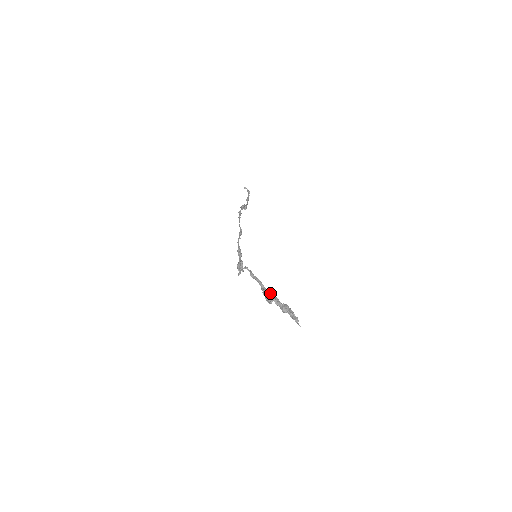
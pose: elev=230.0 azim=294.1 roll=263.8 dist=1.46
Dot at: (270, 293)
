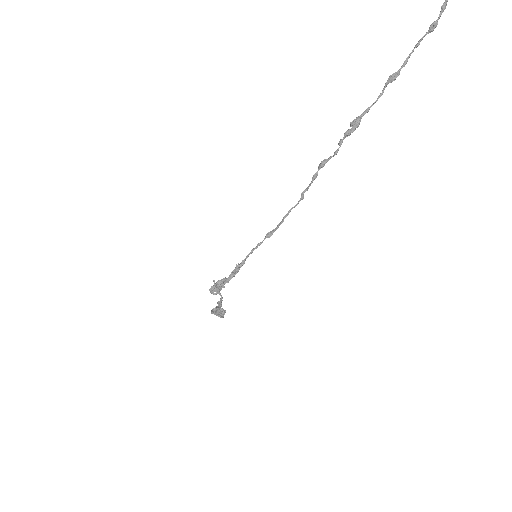
Dot at: occluded
